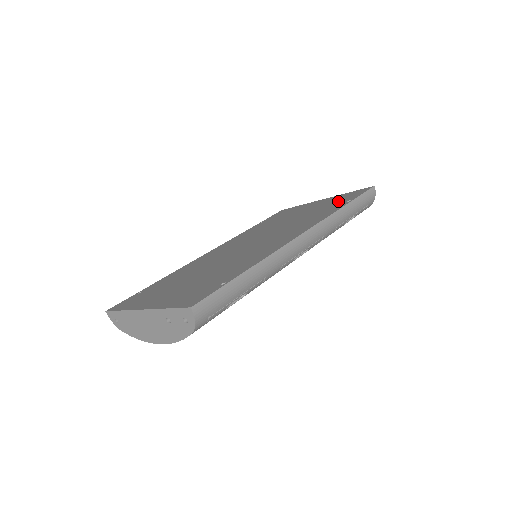
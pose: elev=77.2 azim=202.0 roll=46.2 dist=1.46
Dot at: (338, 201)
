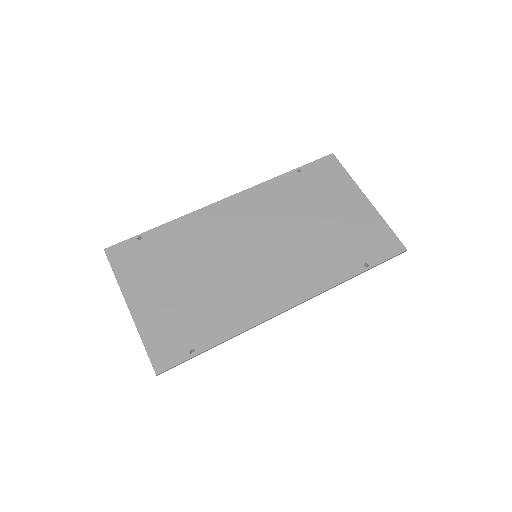
Dot at: (364, 244)
